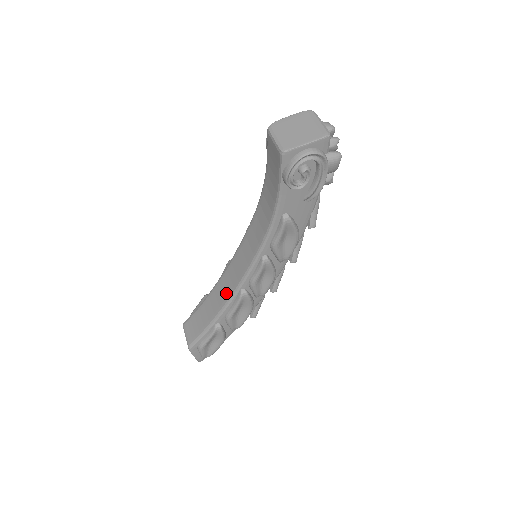
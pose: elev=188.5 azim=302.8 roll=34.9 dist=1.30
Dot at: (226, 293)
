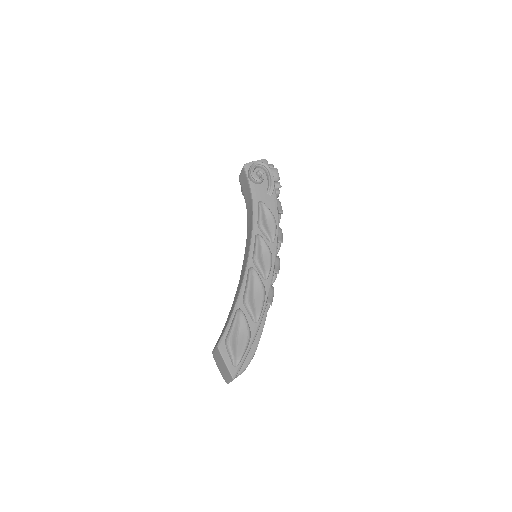
Dot at: (240, 284)
